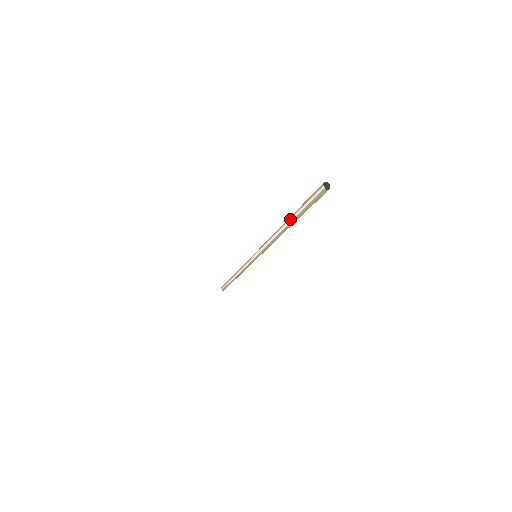
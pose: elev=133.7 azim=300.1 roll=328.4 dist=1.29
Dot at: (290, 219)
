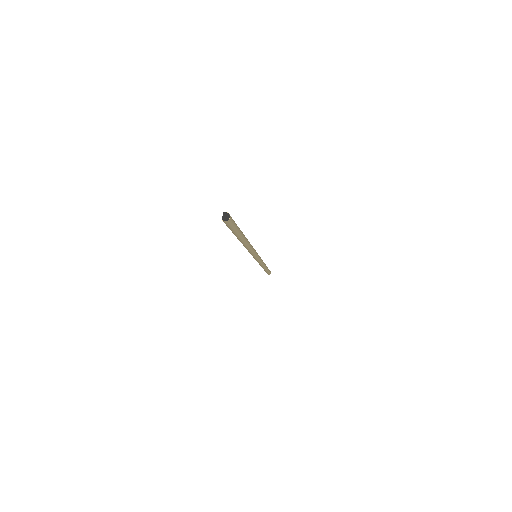
Dot at: occluded
